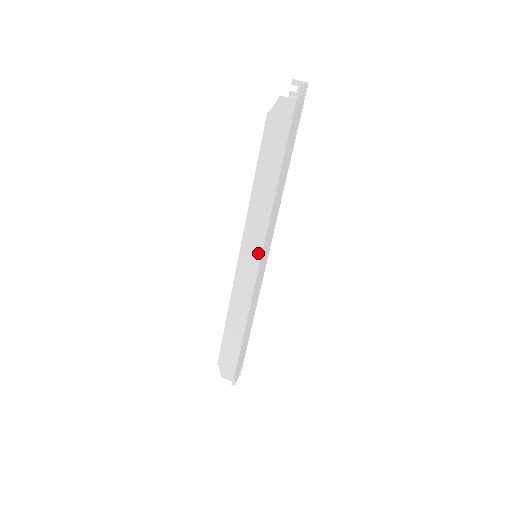
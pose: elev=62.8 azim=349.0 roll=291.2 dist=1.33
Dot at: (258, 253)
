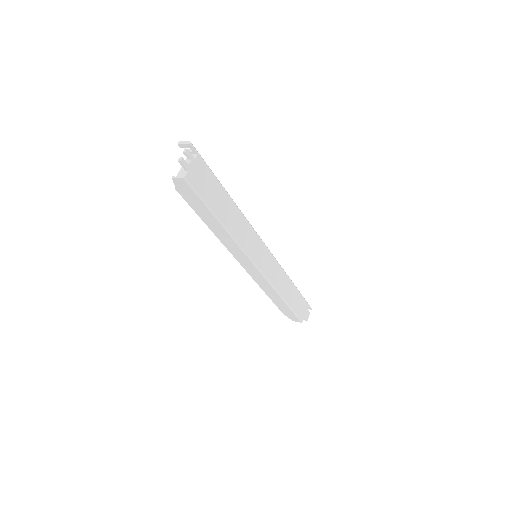
Dot at: (251, 263)
